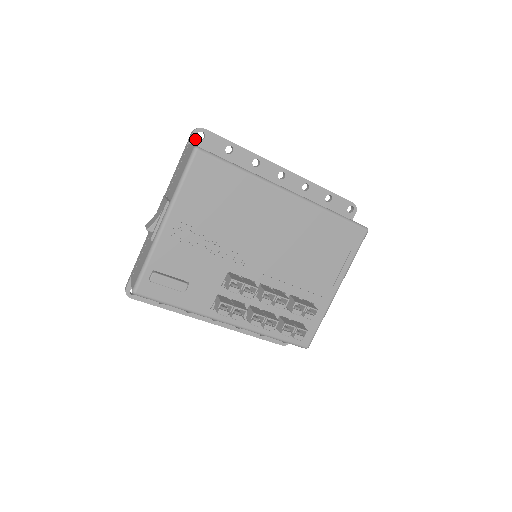
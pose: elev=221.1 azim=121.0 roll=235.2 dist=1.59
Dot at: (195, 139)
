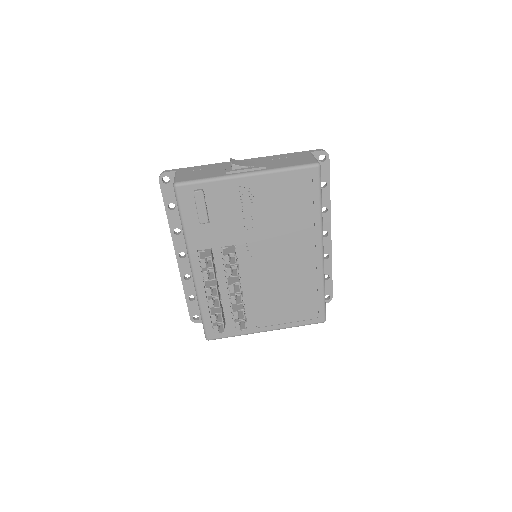
Dot at: (318, 155)
